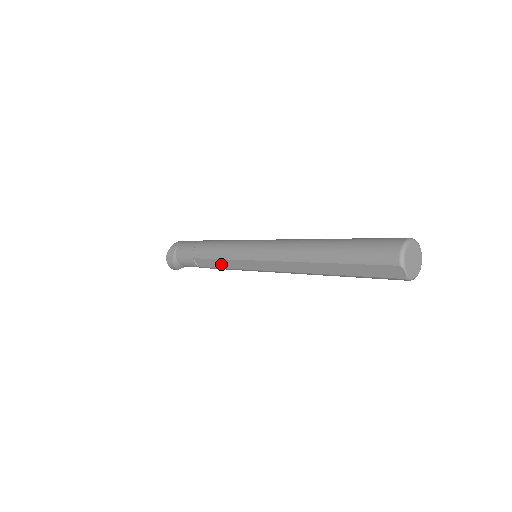
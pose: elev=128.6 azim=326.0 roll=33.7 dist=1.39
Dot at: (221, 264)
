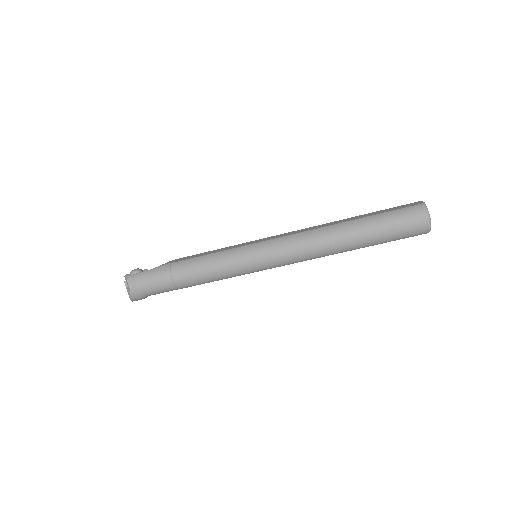
Dot at: occluded
